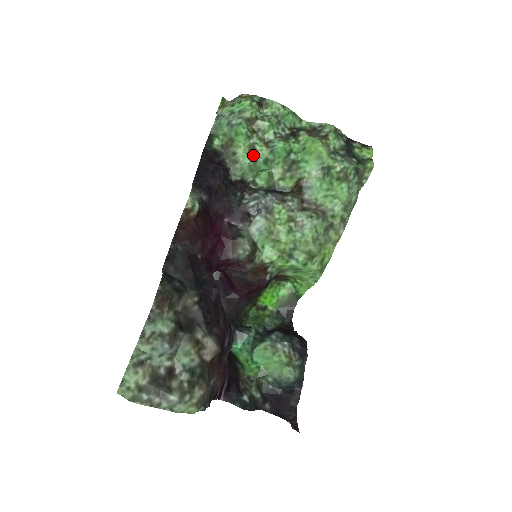
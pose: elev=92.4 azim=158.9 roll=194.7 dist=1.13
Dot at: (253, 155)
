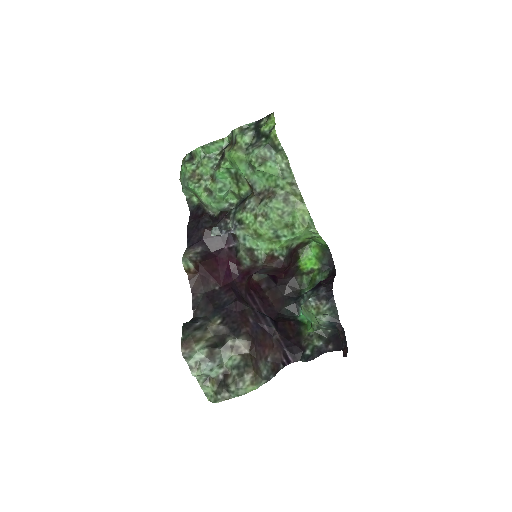
Dot at: (211, 194)
